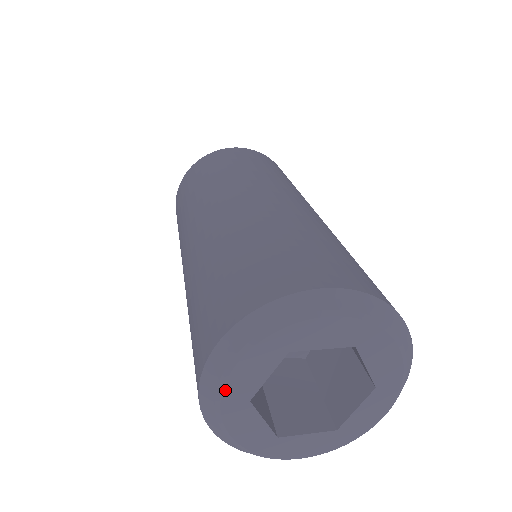
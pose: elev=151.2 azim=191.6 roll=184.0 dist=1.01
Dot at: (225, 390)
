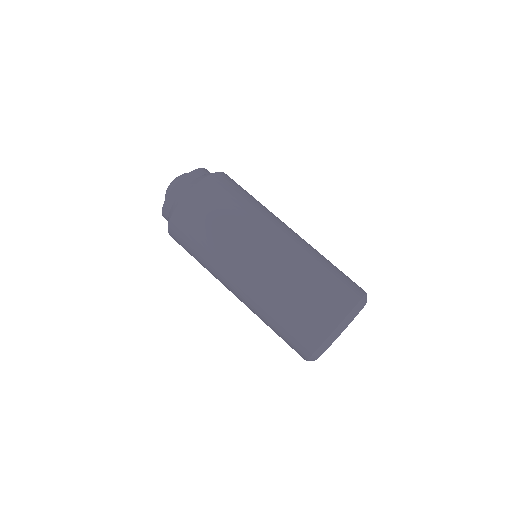
Dot at: occluded
